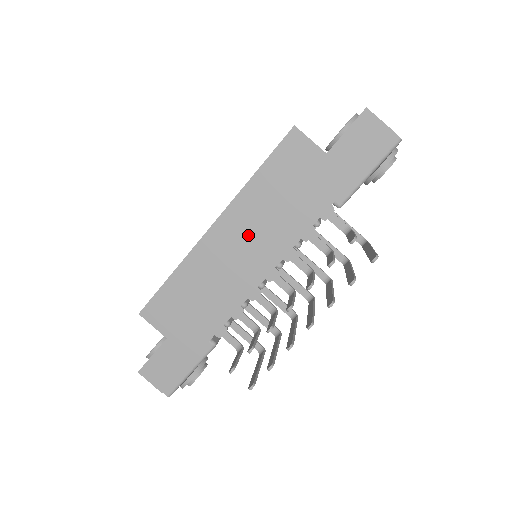
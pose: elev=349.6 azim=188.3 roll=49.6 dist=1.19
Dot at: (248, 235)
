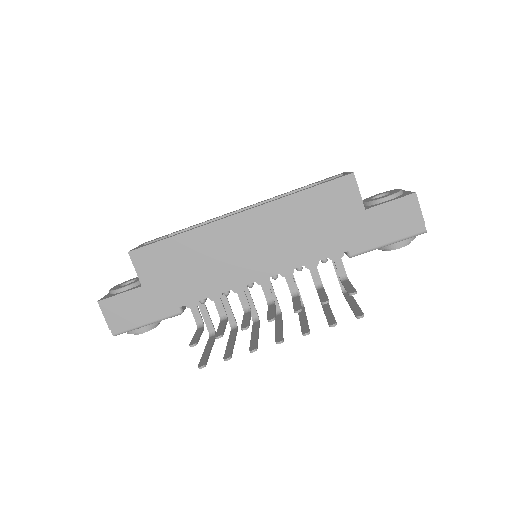
Dot at: (264, 238)
